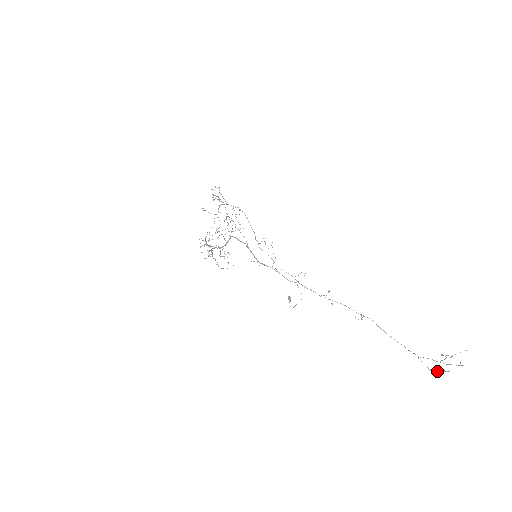
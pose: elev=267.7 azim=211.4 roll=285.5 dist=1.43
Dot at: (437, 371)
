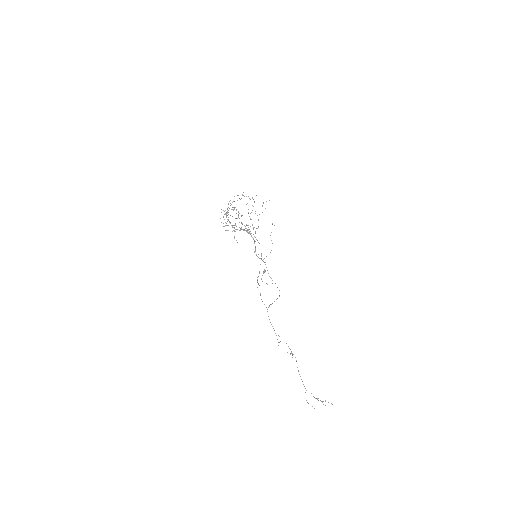
Dot at: occluded
